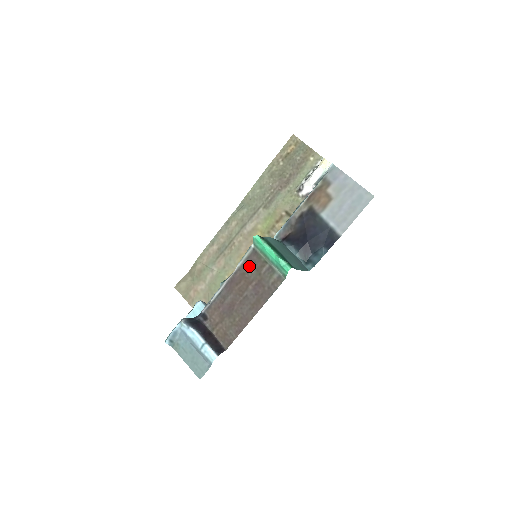
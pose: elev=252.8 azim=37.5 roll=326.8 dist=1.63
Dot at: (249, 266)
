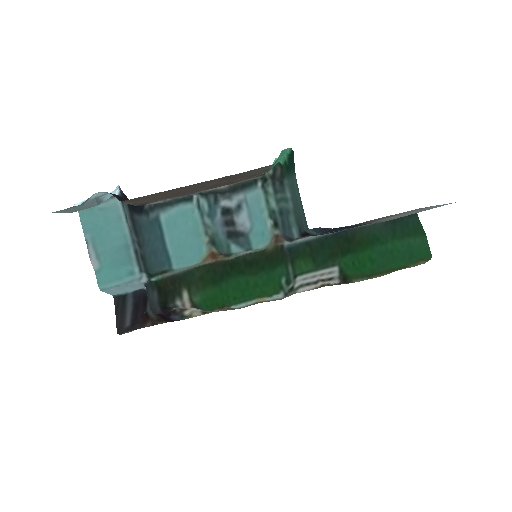
Dot at: occluded
